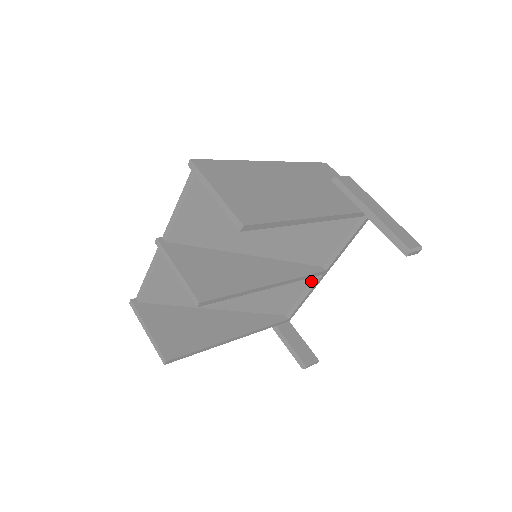
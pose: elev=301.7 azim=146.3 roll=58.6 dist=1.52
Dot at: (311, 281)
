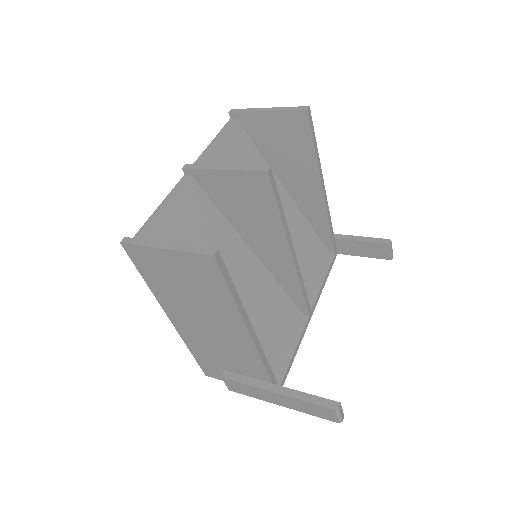
Dot at: (297, 329)
